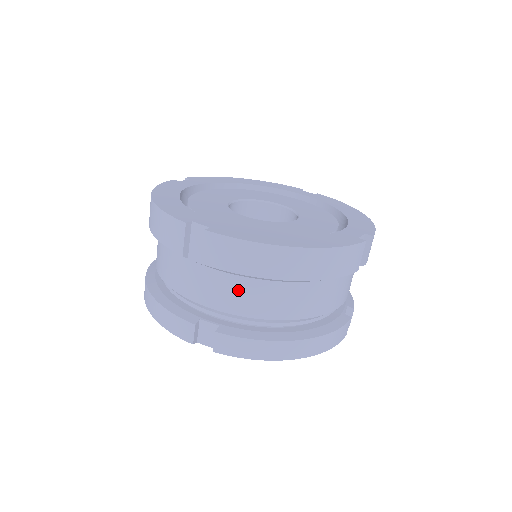
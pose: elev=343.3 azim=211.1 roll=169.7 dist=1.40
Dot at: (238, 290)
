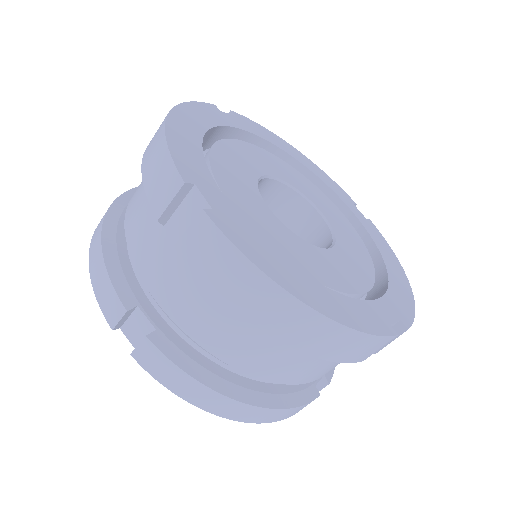
Dot at: (203, 305)
